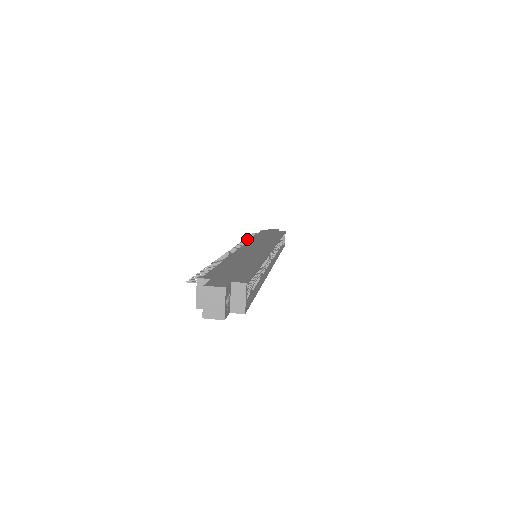
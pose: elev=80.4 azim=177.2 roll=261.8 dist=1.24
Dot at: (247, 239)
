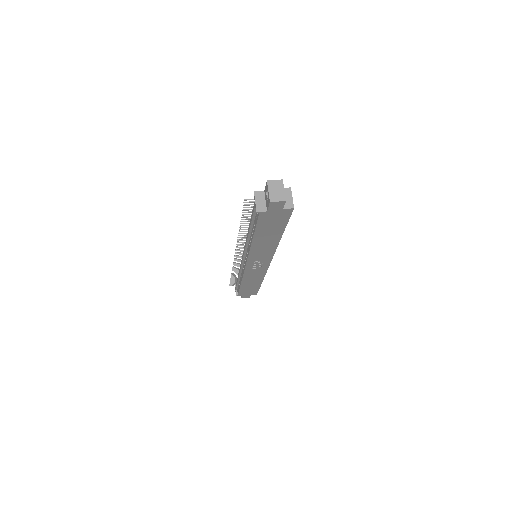
Dot at: (233, 273)
